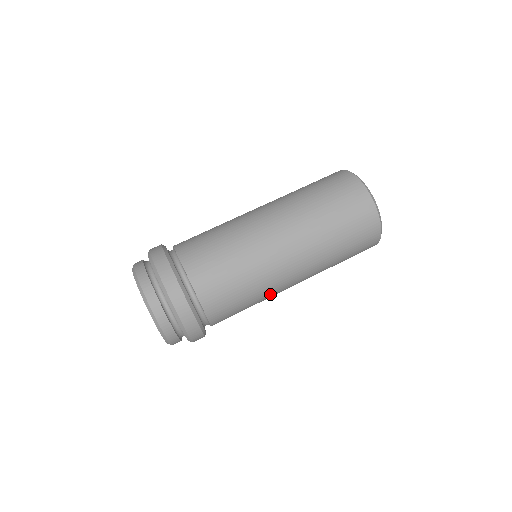
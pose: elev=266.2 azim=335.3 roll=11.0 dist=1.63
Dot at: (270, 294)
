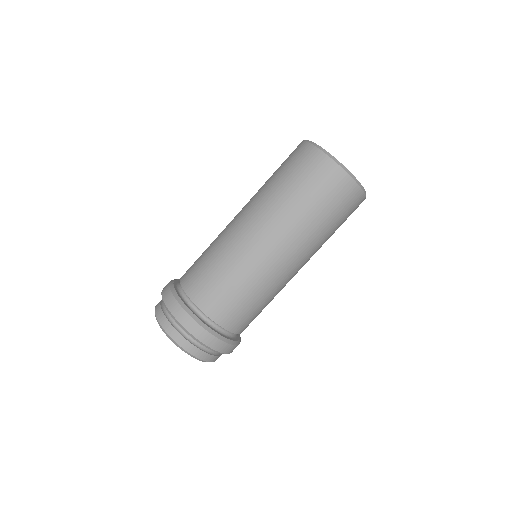
Dot at: (280, 288)
